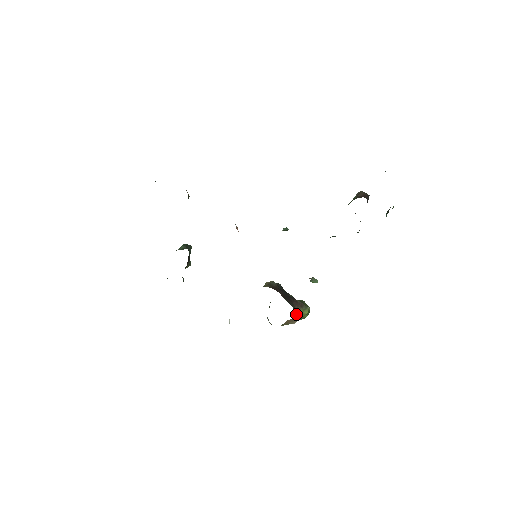
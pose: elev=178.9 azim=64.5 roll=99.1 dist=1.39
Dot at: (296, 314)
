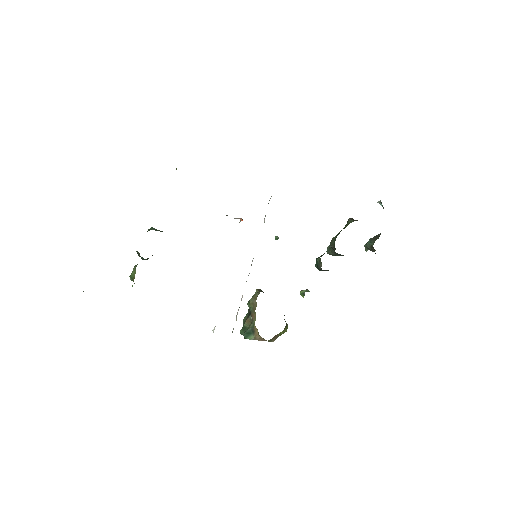
Dot at: (284, 328)
